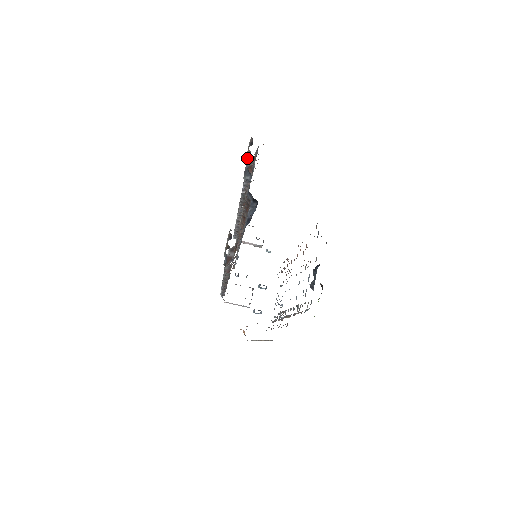
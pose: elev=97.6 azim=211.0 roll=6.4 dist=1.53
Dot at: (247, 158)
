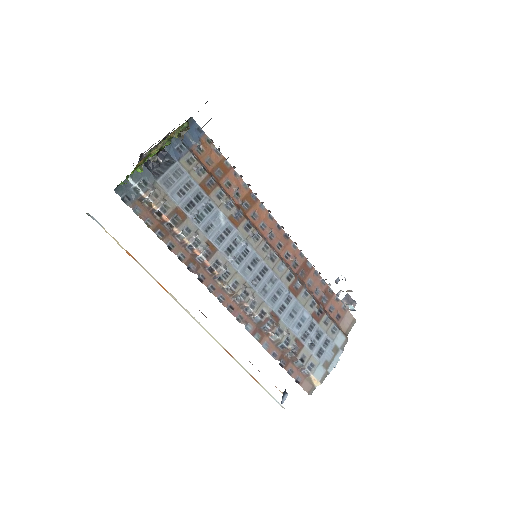
Dot at: occluded
